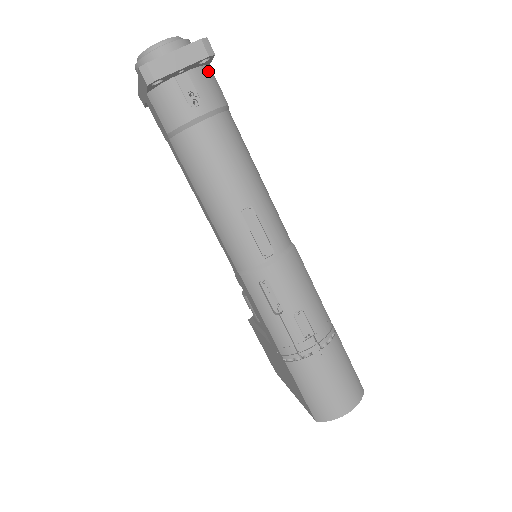
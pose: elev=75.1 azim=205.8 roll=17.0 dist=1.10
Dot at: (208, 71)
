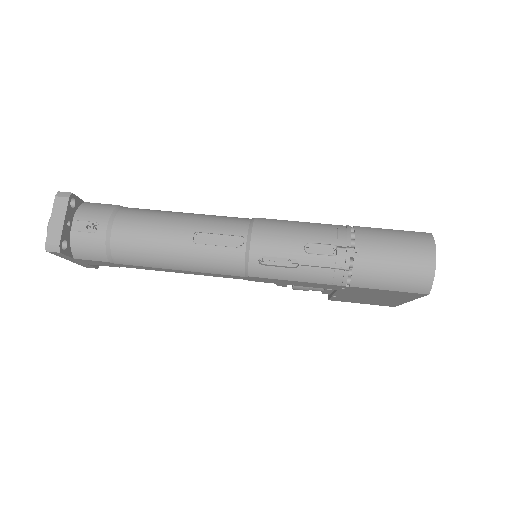
Dot at: (86, 205)
